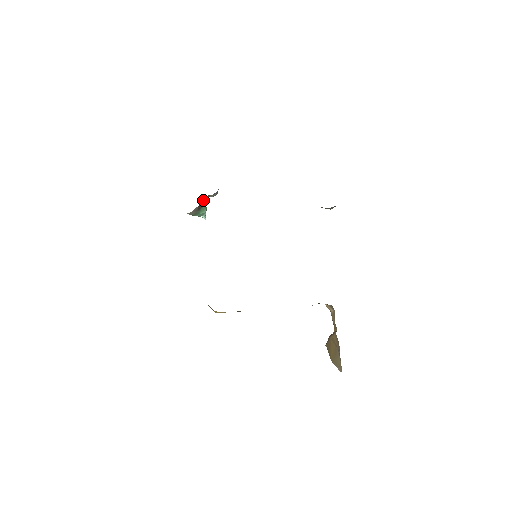
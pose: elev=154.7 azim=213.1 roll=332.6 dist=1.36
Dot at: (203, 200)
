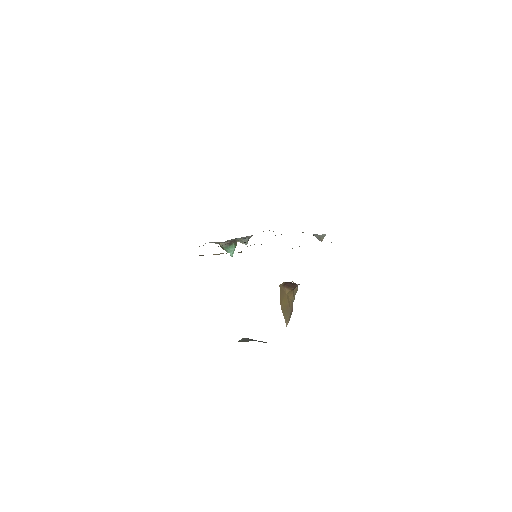
Dot at: (235, 240)
